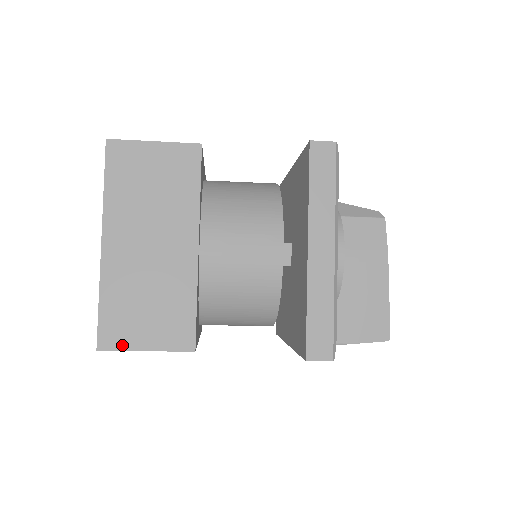
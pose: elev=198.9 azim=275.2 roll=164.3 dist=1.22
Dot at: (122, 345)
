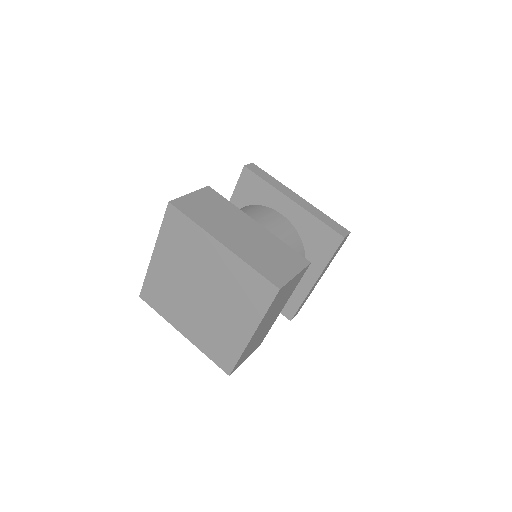
Dot at: occluded
